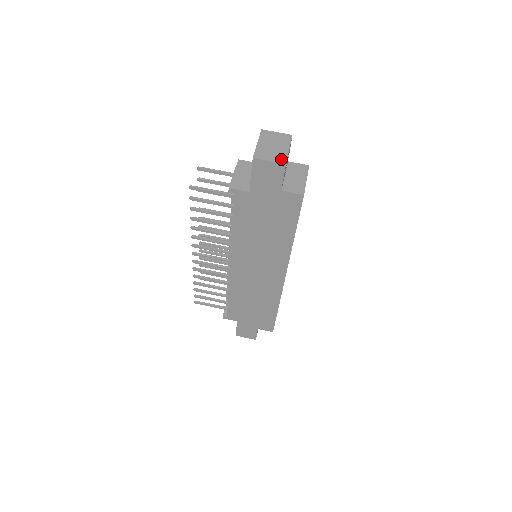
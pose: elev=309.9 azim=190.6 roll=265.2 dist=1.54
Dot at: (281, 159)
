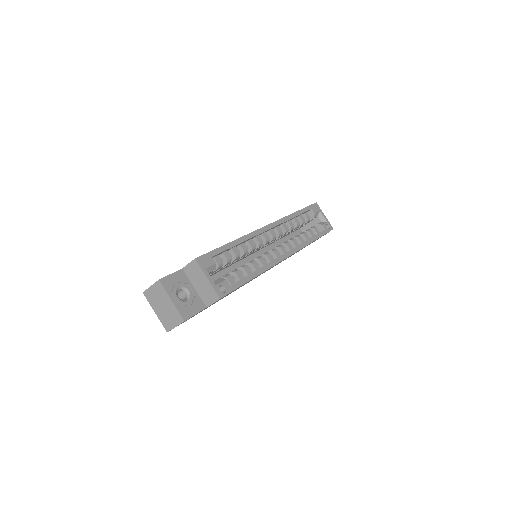
Dot at: (178, 318)
